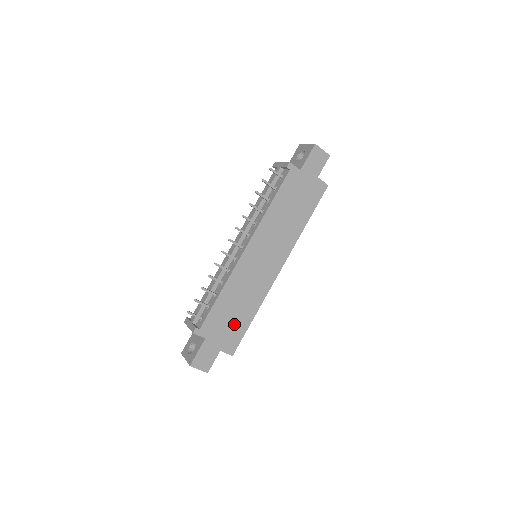
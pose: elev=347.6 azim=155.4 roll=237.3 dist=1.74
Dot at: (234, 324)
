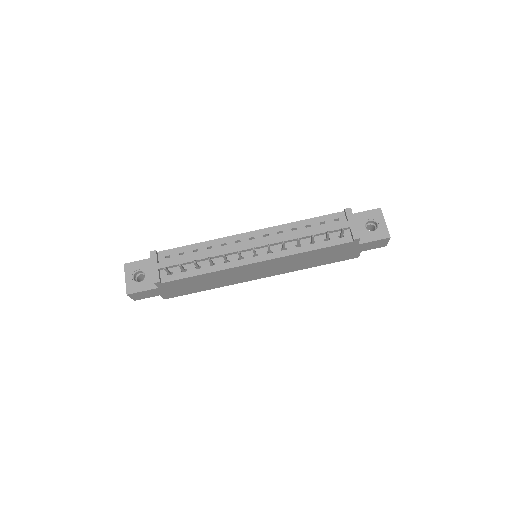
Dot at: (189, 288)
